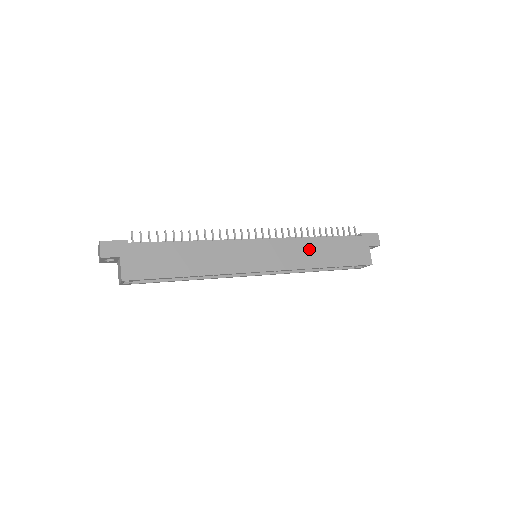
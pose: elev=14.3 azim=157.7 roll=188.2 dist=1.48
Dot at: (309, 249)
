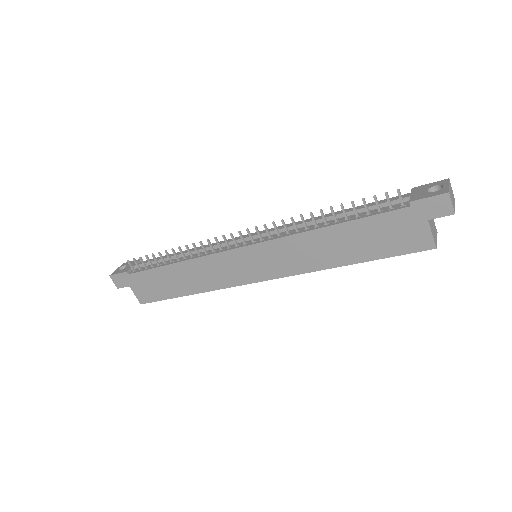
Dot at: (316, 245)
